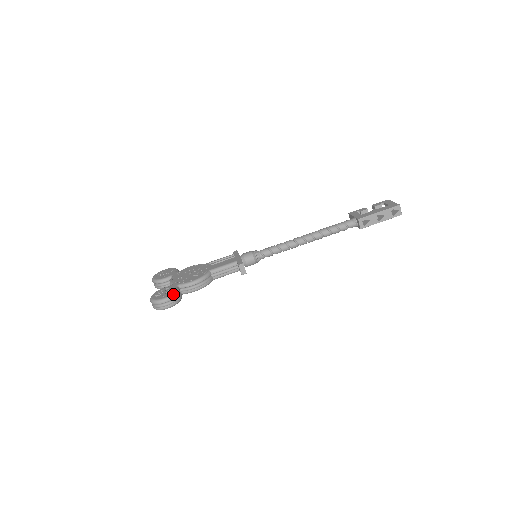
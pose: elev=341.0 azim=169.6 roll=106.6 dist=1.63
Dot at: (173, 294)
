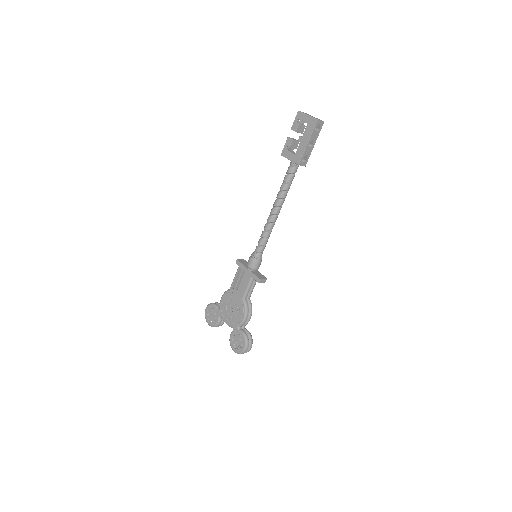
Dot at: (246, 341)
